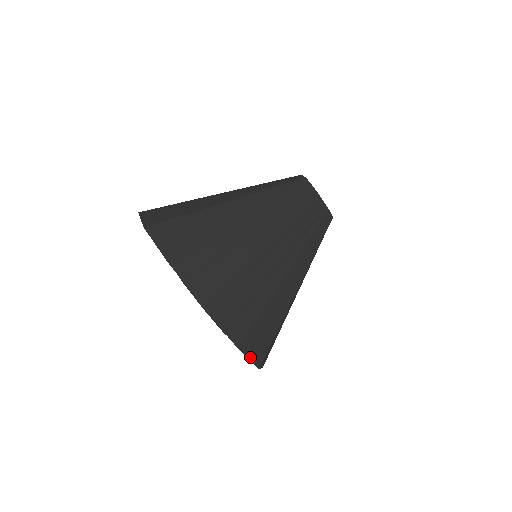
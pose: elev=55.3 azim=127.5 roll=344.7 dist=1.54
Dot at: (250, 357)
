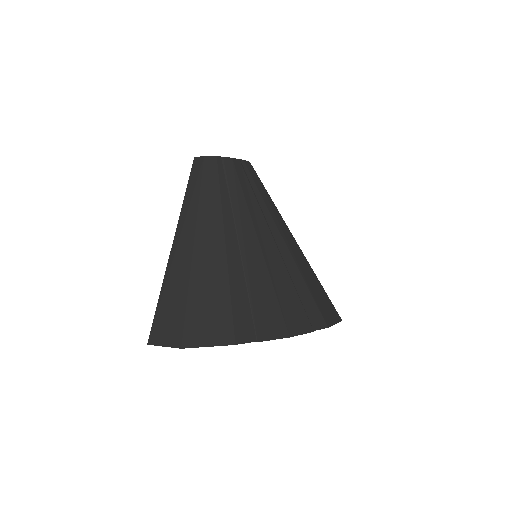
Dot at: (334, 321)
